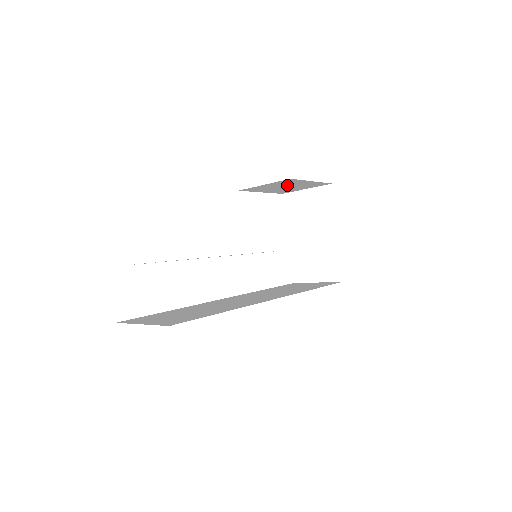
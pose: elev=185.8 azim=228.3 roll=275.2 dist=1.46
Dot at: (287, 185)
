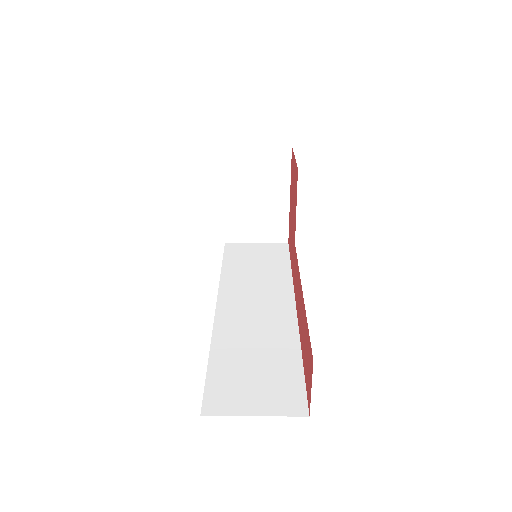
Dot at: occluded
